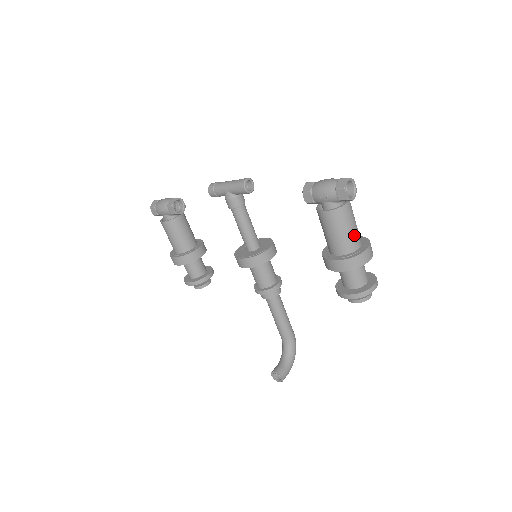
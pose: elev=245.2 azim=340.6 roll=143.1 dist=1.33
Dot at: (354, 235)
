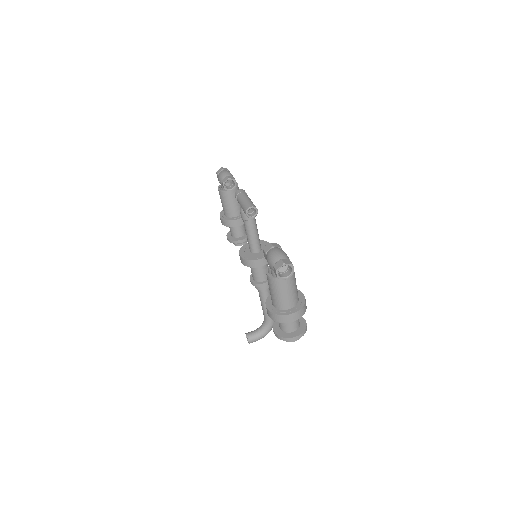
Dot at: (285, 300)
